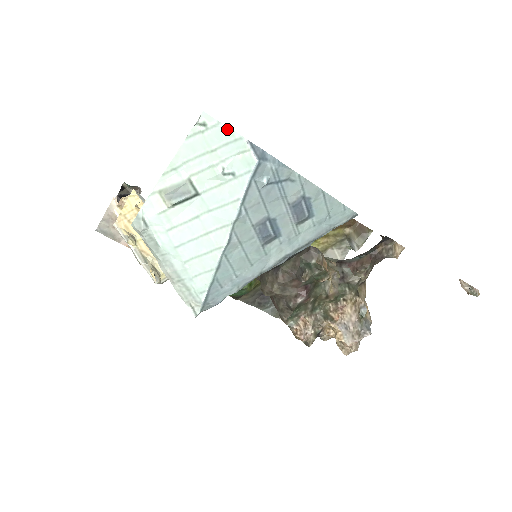
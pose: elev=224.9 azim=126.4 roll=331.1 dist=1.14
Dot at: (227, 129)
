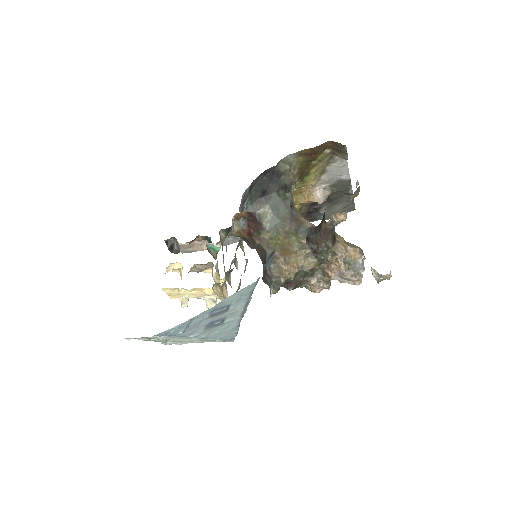
Dot at: occluded
